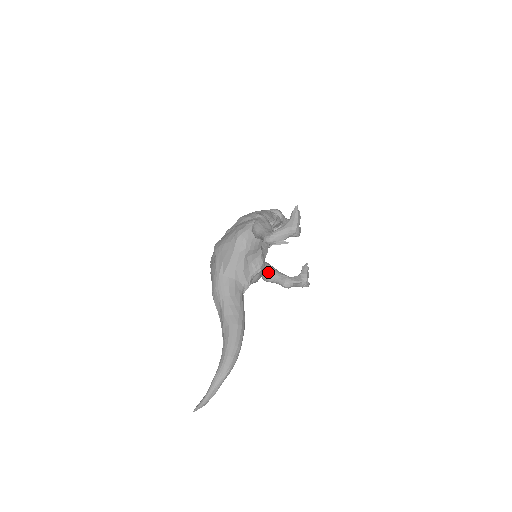
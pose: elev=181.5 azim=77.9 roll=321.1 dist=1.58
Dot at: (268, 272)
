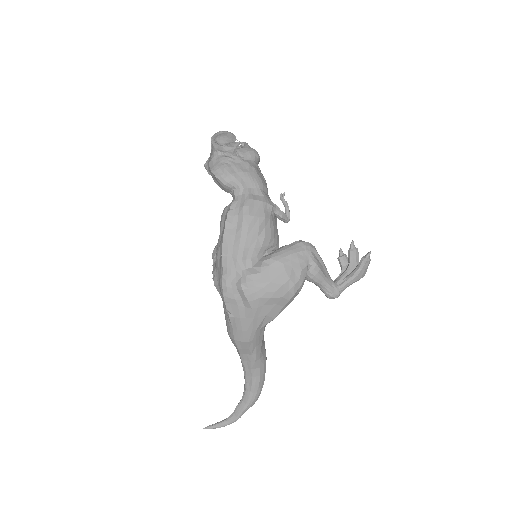
Dot at: occluded
